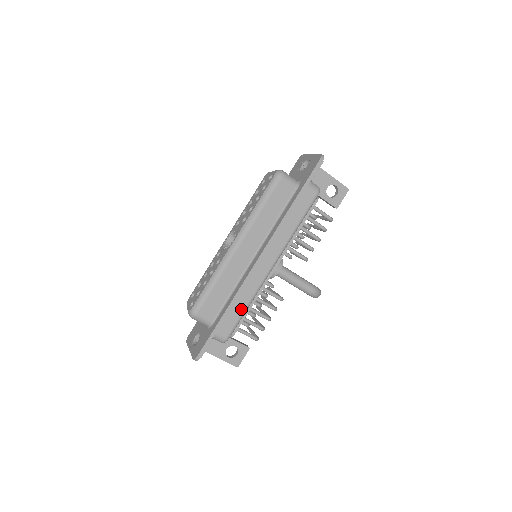
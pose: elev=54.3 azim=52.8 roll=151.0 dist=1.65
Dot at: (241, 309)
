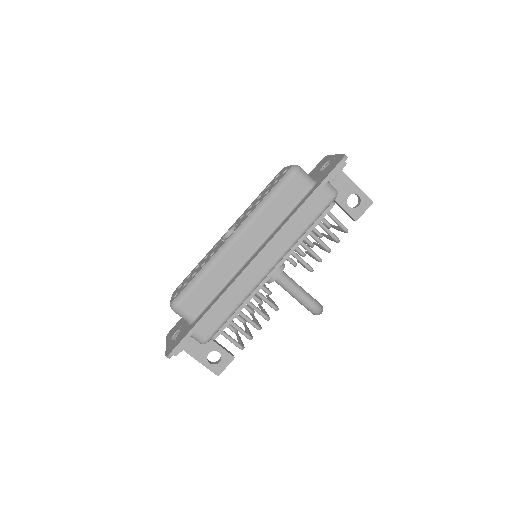
Dot at: (228, 310)
